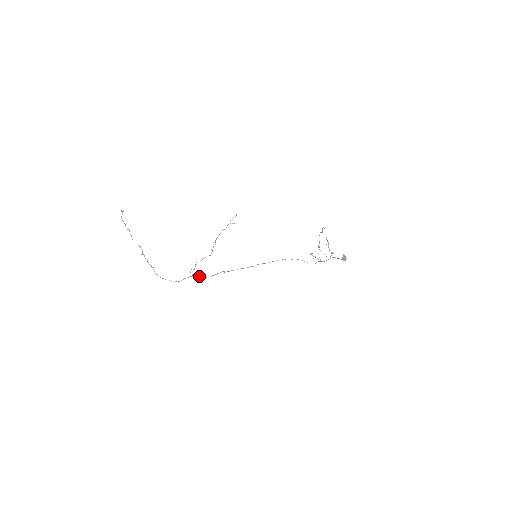
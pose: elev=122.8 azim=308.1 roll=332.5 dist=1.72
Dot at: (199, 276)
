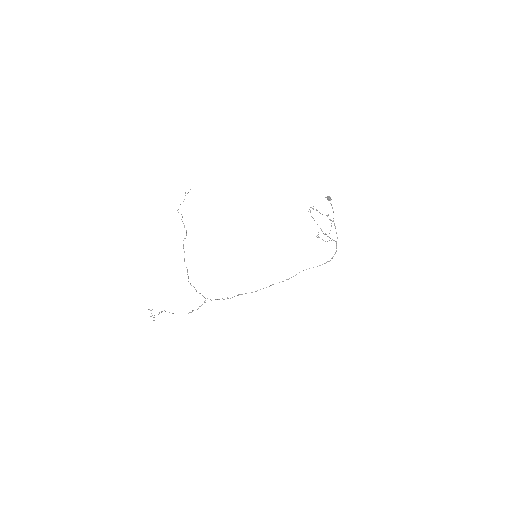
Dot at: occluded
